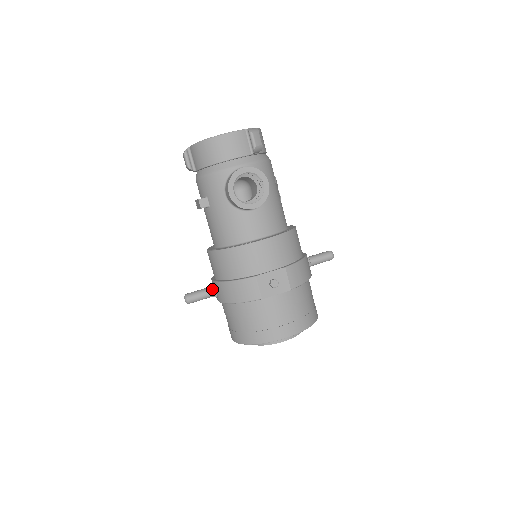
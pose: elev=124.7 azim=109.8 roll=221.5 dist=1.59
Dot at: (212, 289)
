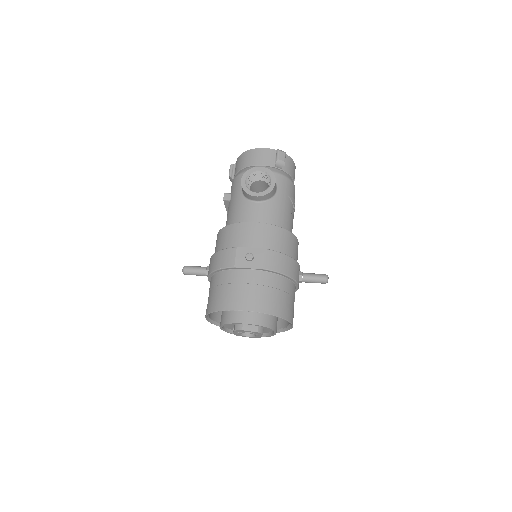
Dot at: (207, 267)
